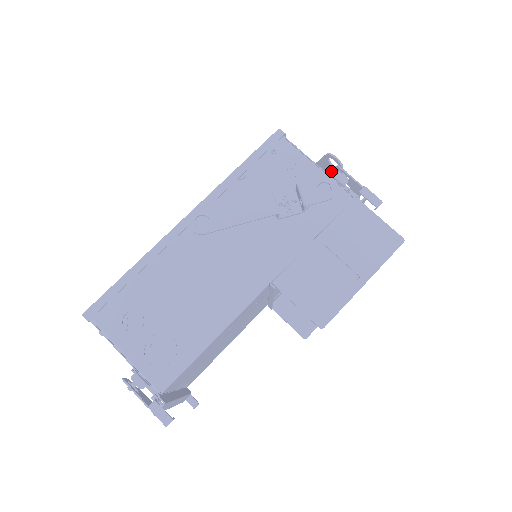
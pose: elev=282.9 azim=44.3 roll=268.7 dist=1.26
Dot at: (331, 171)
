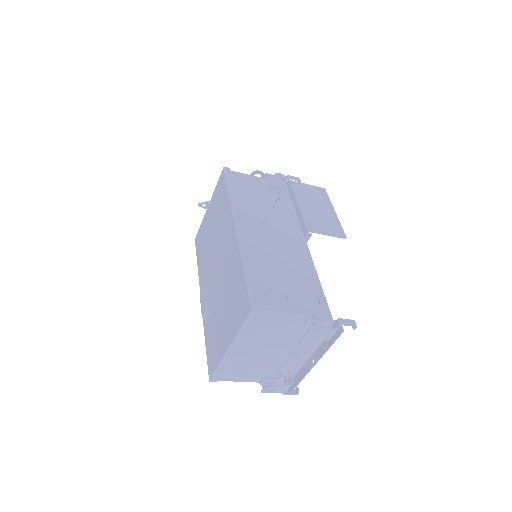
Dot at: occluded
